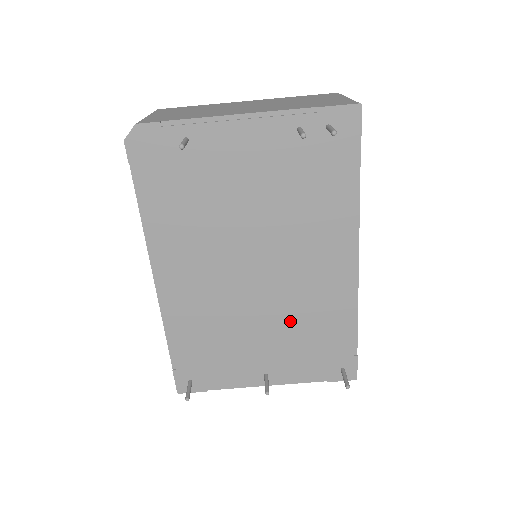
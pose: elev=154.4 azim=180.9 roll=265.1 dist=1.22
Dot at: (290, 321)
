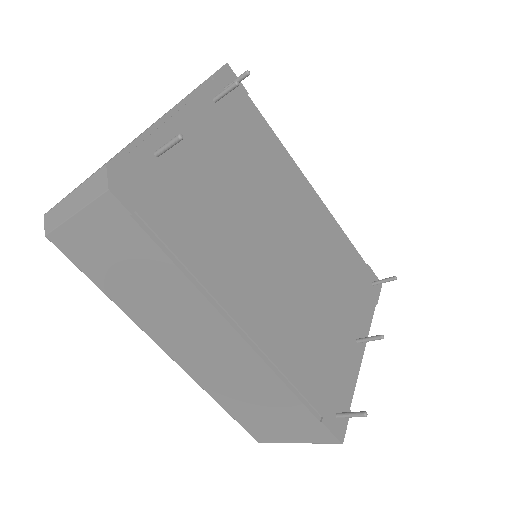
Dot at: (328, 273)
